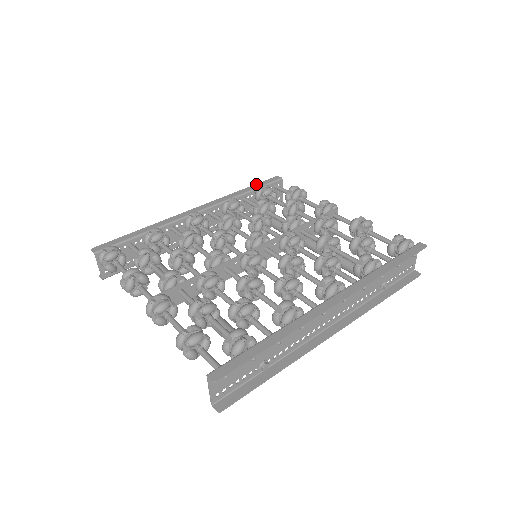
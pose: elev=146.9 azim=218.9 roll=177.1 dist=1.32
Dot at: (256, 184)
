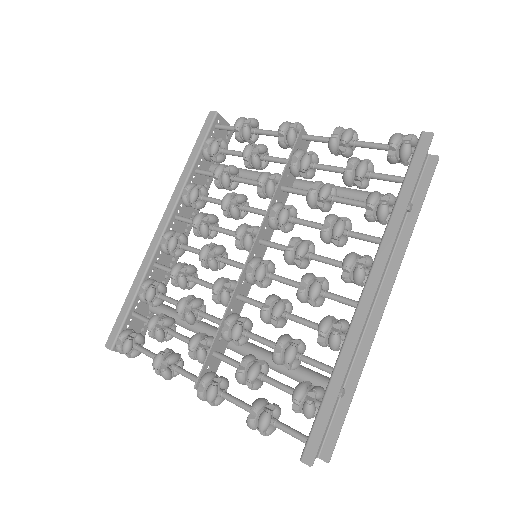
Dot at: (196, 142)
